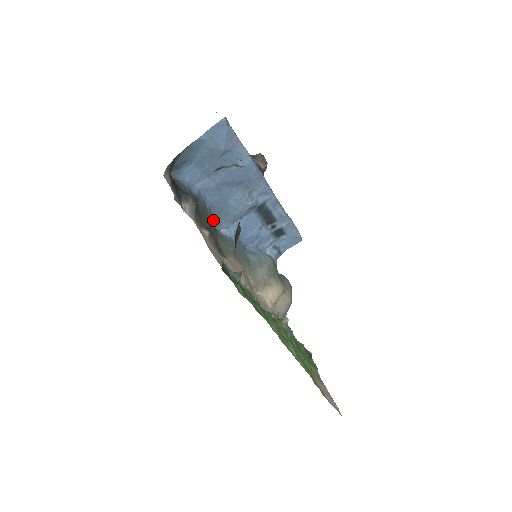
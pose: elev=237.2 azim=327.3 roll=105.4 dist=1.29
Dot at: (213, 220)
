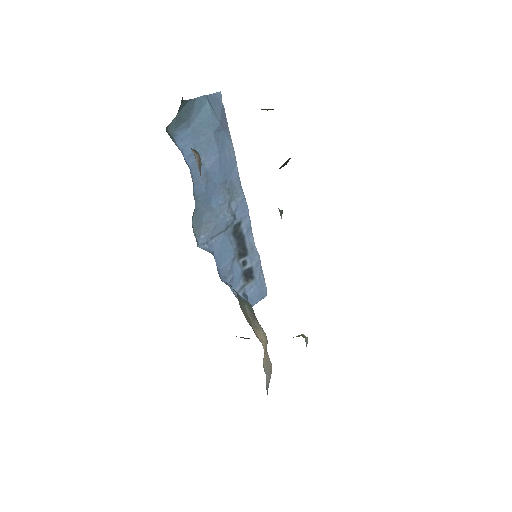
Dot at: (194, 224)
